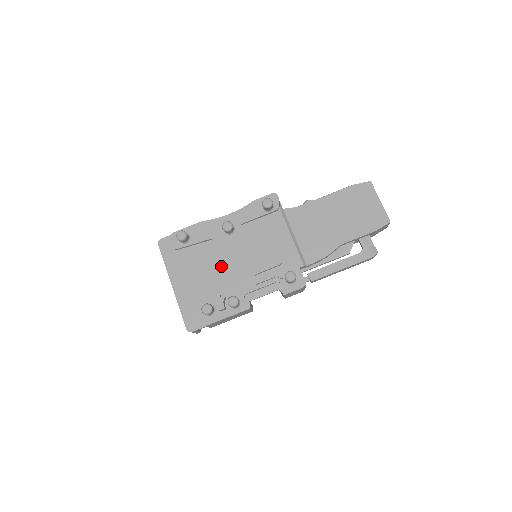
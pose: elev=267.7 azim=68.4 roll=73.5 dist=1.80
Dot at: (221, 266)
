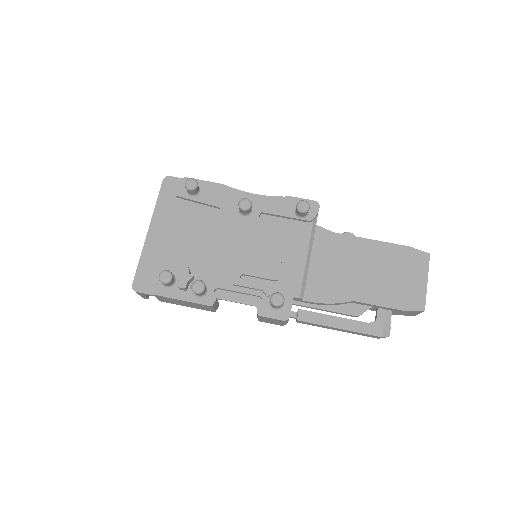
Dot at: (212, 242)
